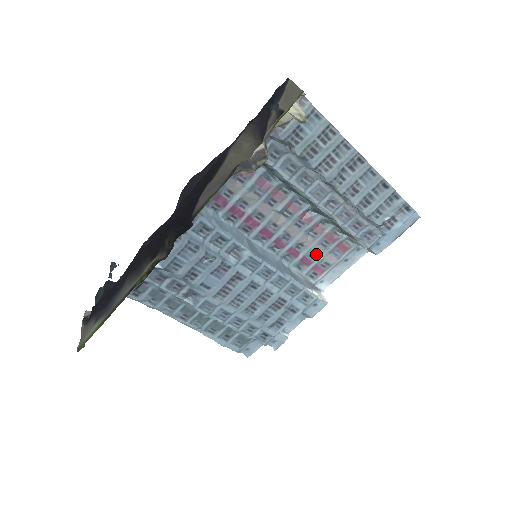
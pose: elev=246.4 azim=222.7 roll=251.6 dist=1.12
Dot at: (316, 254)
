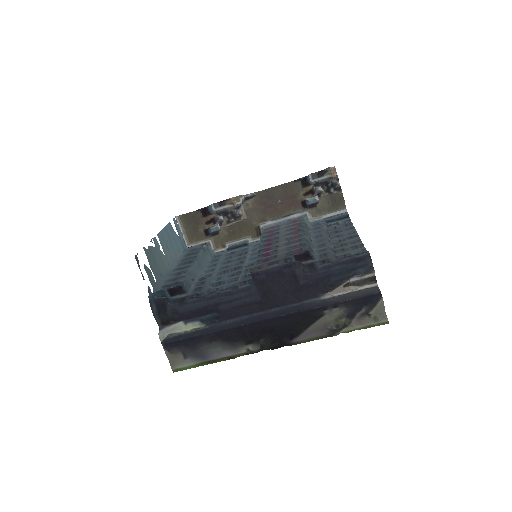
Dot at: (279, 228)
